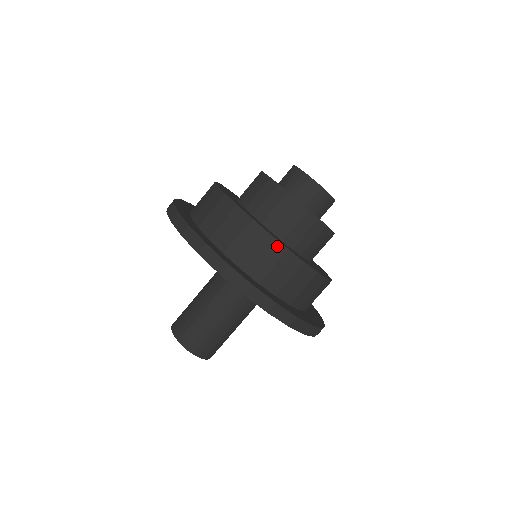
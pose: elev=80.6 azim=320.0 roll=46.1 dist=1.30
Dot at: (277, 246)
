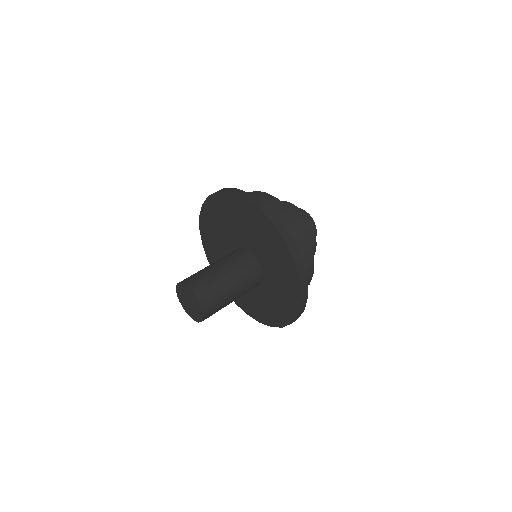
Dot at: (281, 205)
